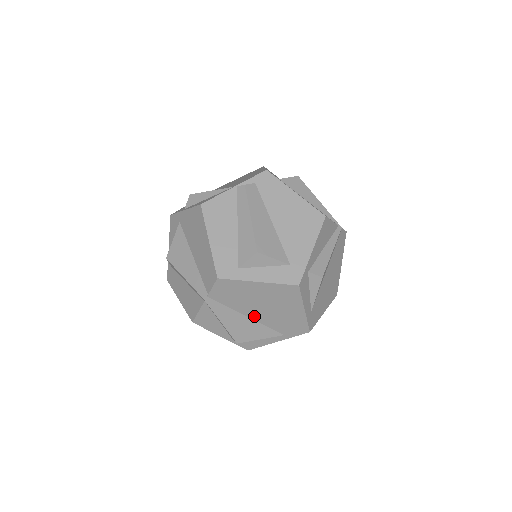
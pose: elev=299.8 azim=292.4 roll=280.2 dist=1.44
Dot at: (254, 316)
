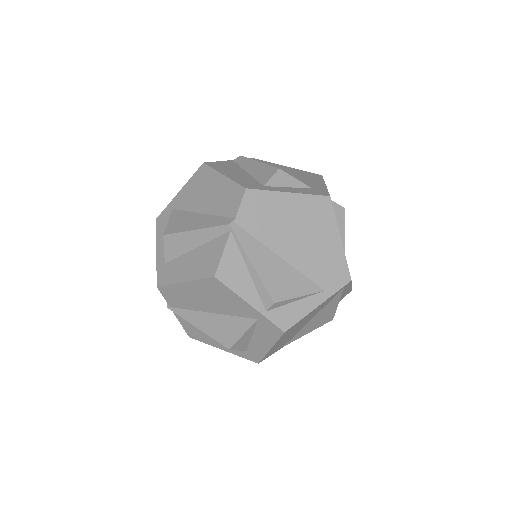
Dot at: (288, 256)
